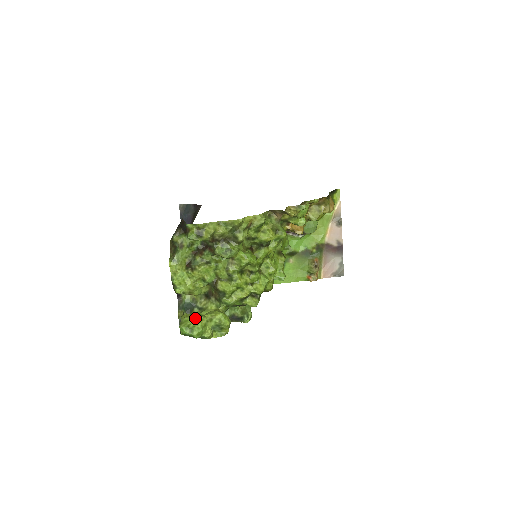
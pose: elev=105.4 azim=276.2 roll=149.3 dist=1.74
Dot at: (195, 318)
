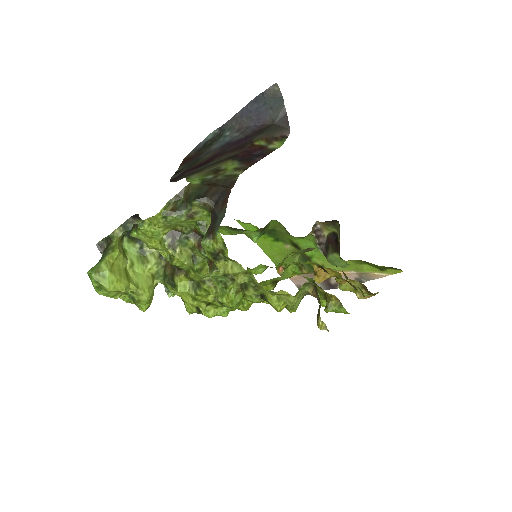
Dot at: (115, 287)
